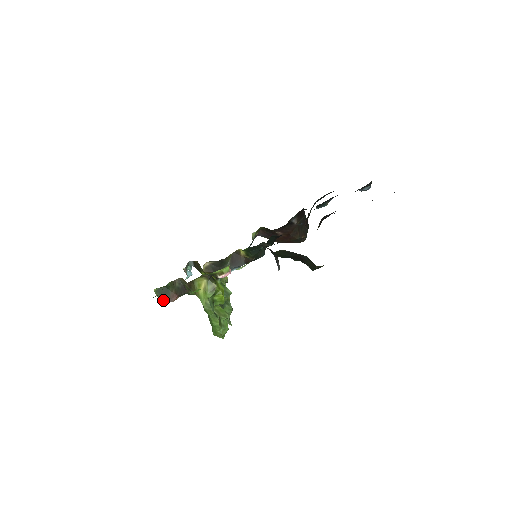
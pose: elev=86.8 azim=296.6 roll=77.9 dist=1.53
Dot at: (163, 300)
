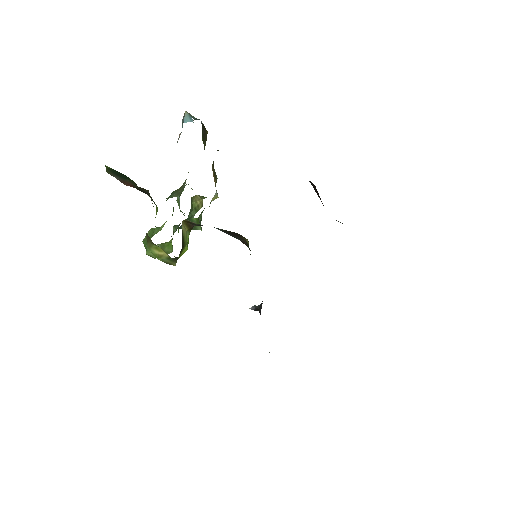
Dot at: (112, 174)
